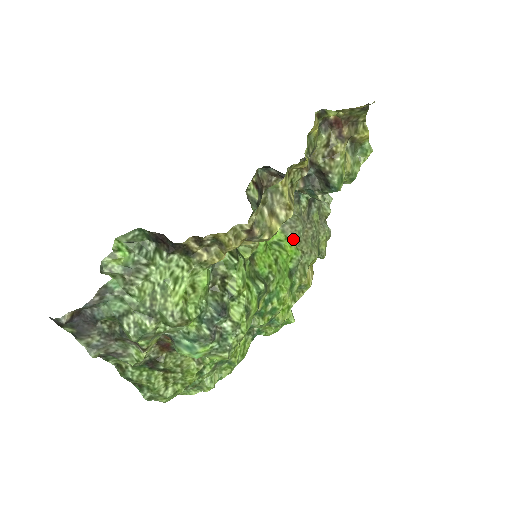
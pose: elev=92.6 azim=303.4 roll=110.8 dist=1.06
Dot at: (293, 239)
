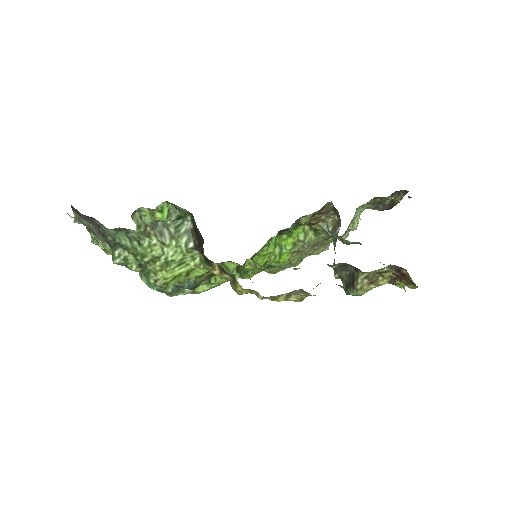
Dot at: (295, 251)
